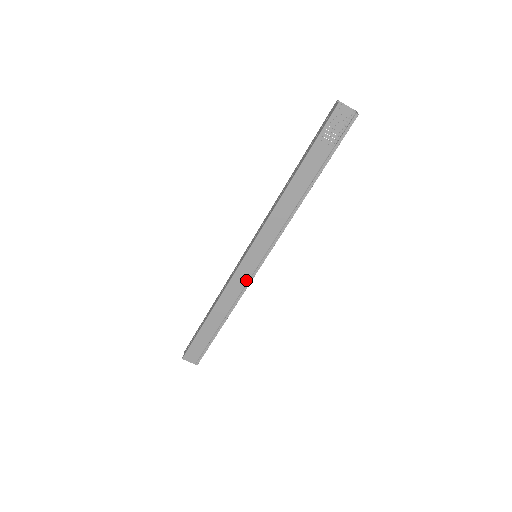
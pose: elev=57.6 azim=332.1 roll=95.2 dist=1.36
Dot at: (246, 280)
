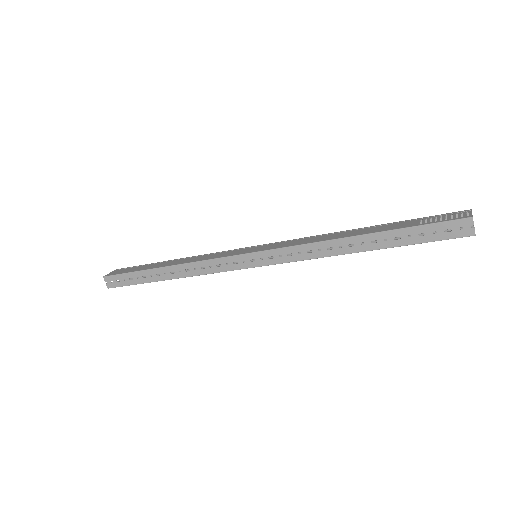
Dot at: occluded
